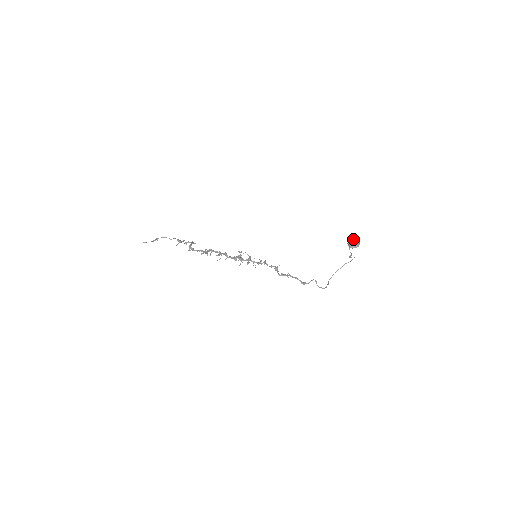
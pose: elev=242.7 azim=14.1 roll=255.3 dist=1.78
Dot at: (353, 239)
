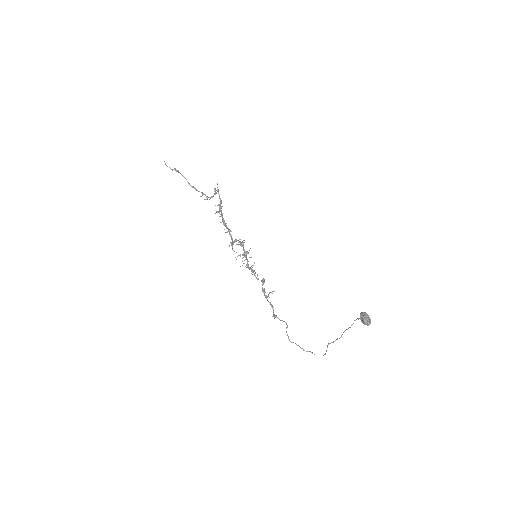
Dot at: occluded
